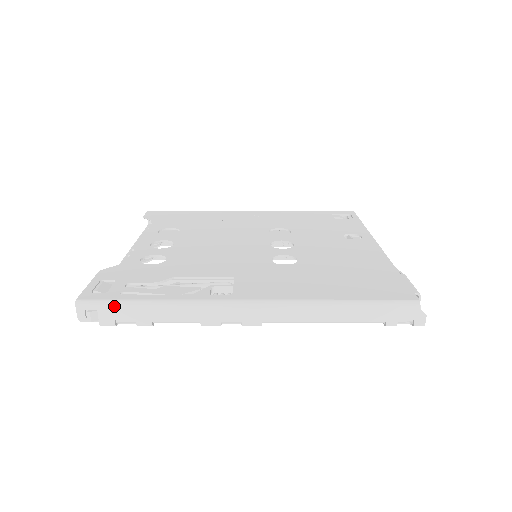
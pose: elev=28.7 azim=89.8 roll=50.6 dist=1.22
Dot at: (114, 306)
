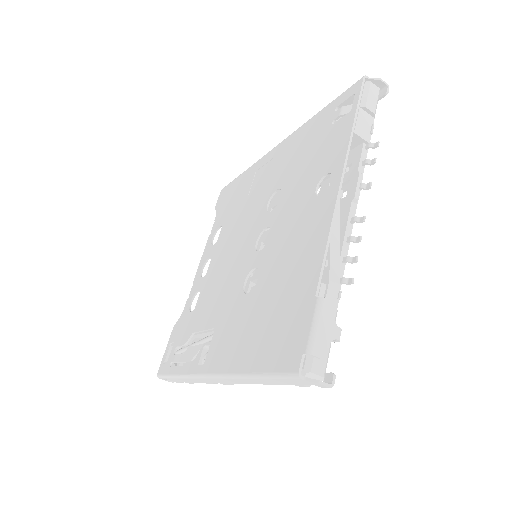
Dot at: (169, 379)
